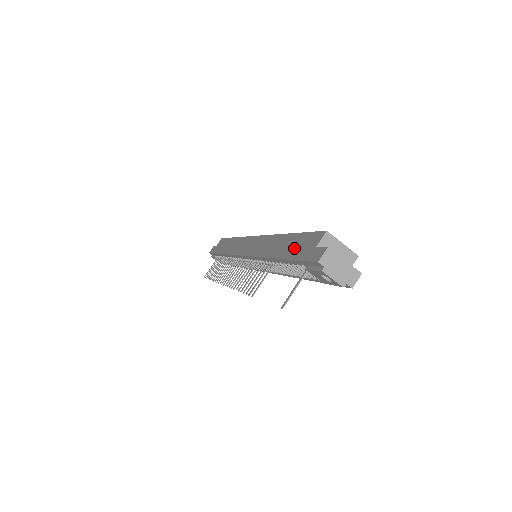
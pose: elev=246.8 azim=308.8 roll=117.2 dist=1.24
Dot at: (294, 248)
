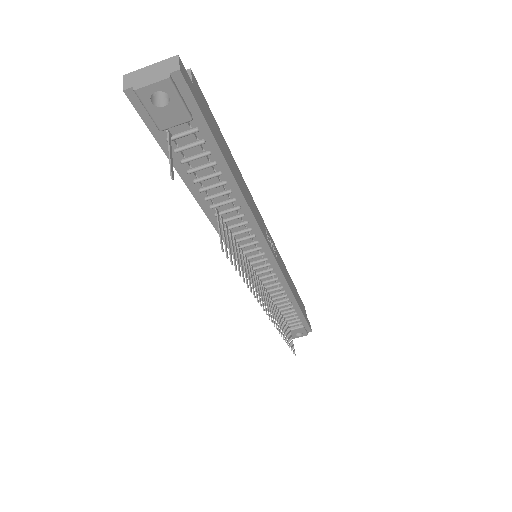
Dot at: occluded
